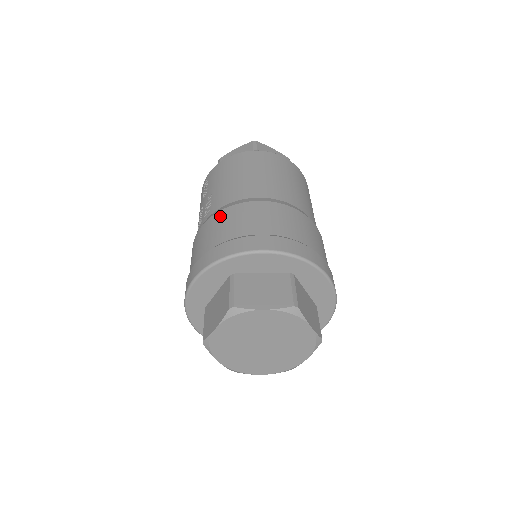
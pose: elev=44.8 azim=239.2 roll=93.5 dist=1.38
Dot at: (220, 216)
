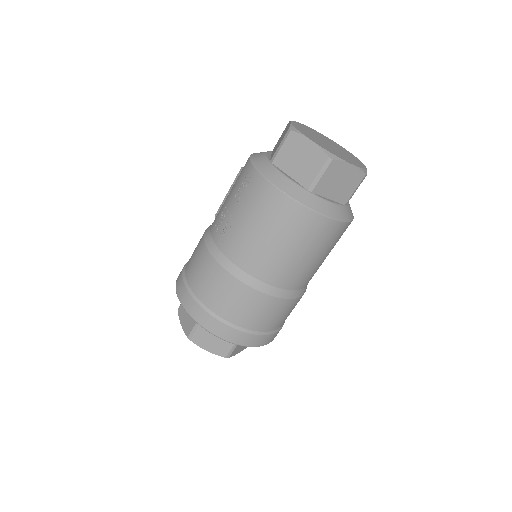
Dot at: (217, 273)
